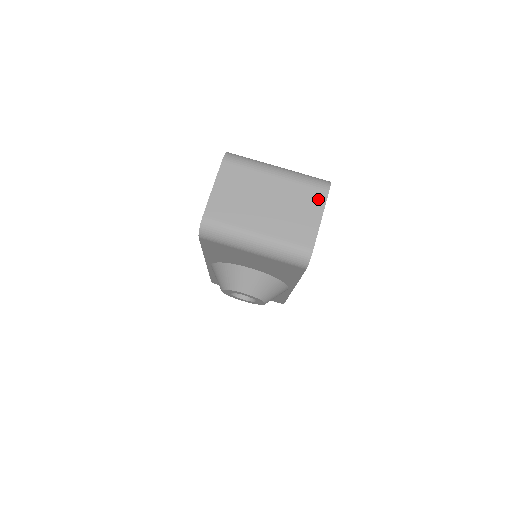
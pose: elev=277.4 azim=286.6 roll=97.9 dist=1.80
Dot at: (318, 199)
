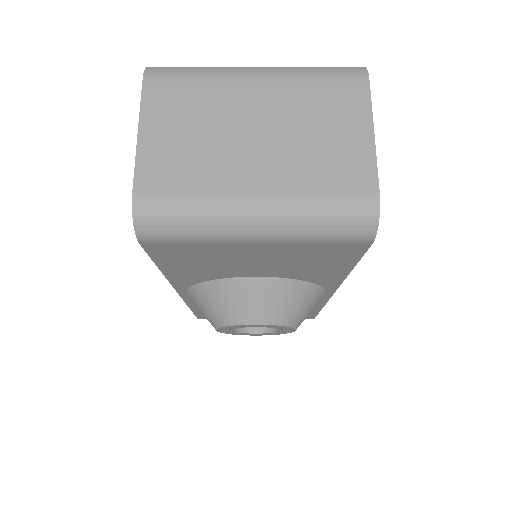
Dot at: (353, 99)
